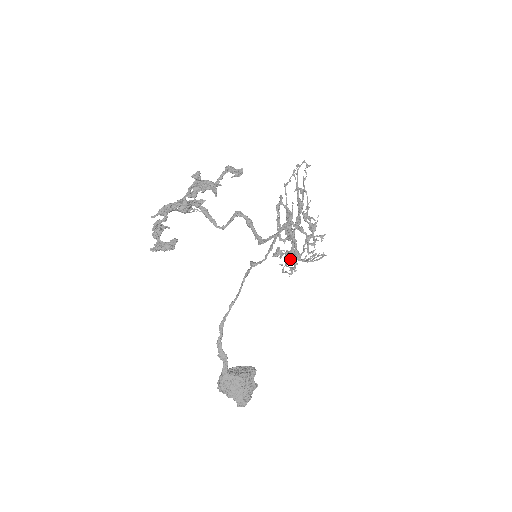
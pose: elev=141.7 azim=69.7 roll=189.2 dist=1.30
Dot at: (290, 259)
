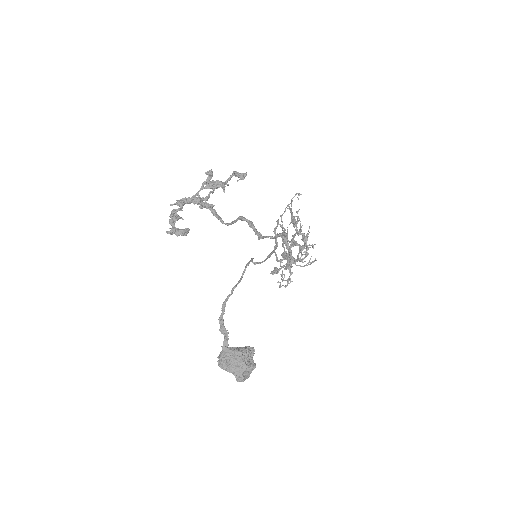
Dot at: (286, 268)
